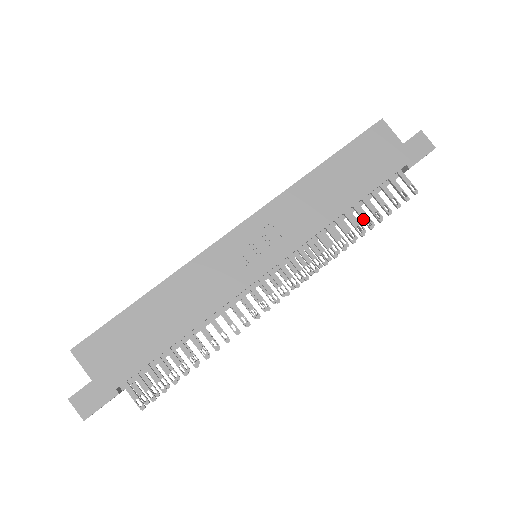
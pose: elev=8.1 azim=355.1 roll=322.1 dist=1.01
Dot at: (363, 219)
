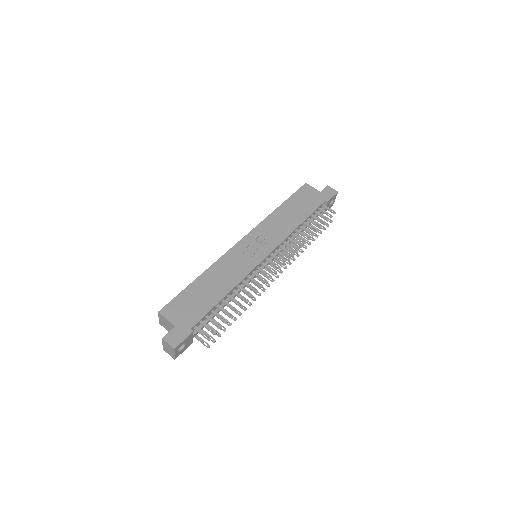
Dot at: (311, 228)
